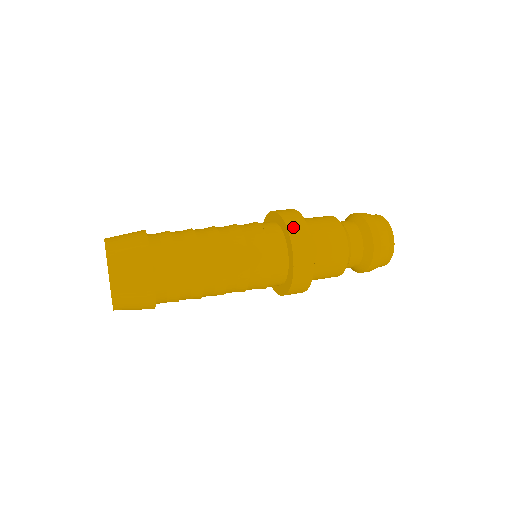
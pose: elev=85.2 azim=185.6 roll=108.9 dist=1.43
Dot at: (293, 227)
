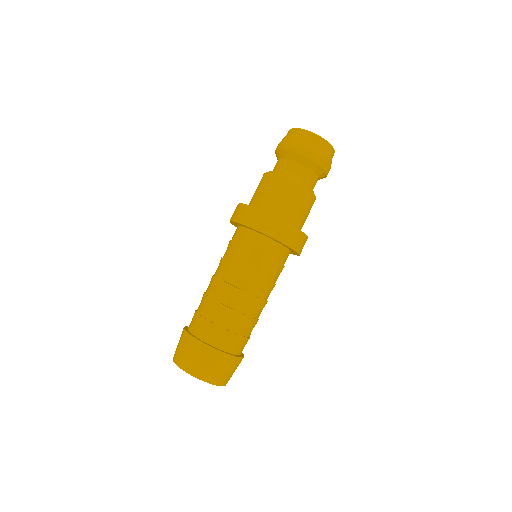
Dot at: (254, 223)
